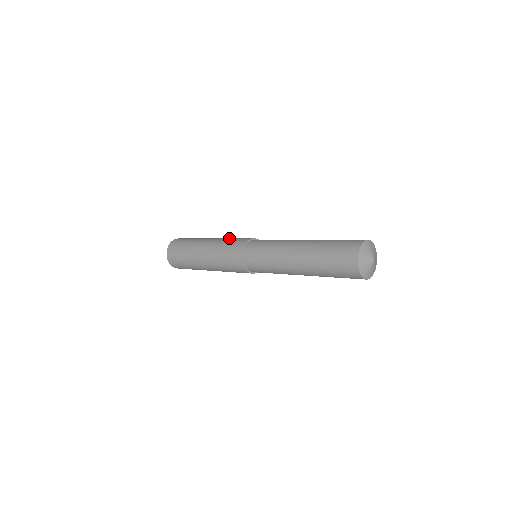
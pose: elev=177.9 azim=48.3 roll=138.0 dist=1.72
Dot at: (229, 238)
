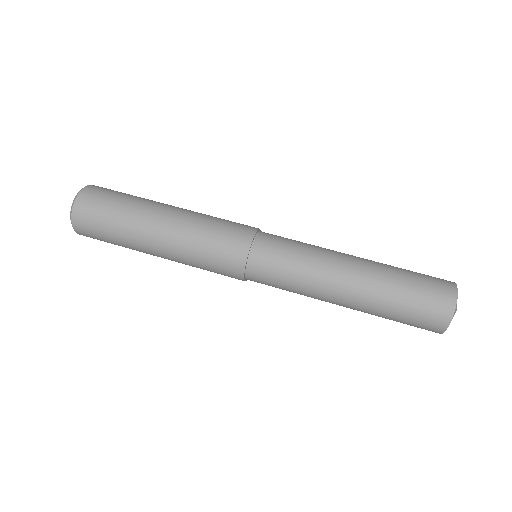
Dot at: (210, 216)
